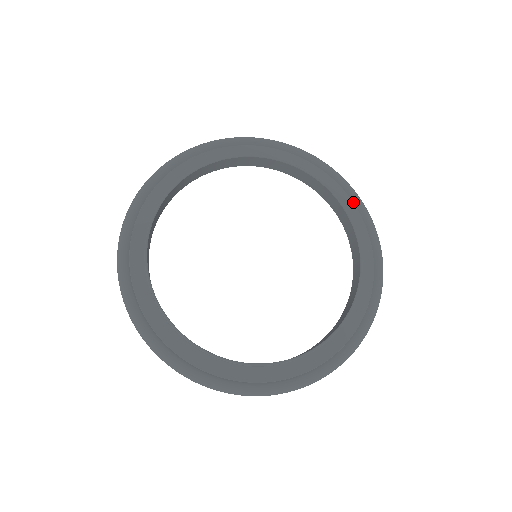
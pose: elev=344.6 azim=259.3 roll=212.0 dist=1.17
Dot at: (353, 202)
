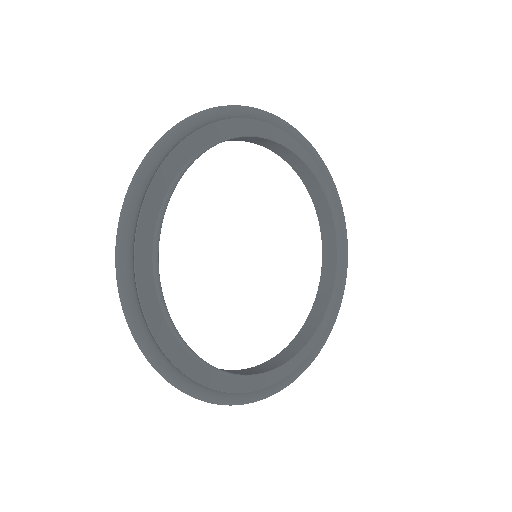
Dot at: (329, 187)
